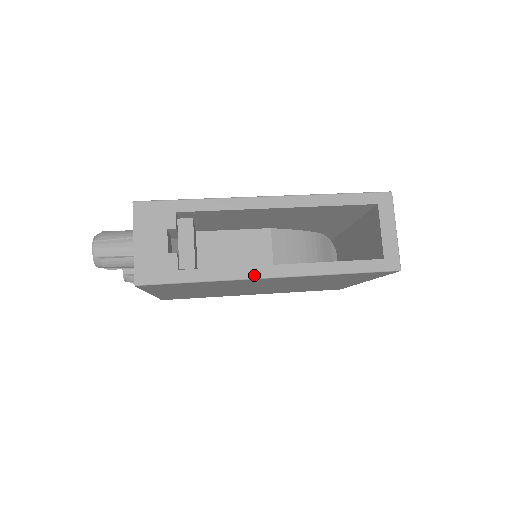
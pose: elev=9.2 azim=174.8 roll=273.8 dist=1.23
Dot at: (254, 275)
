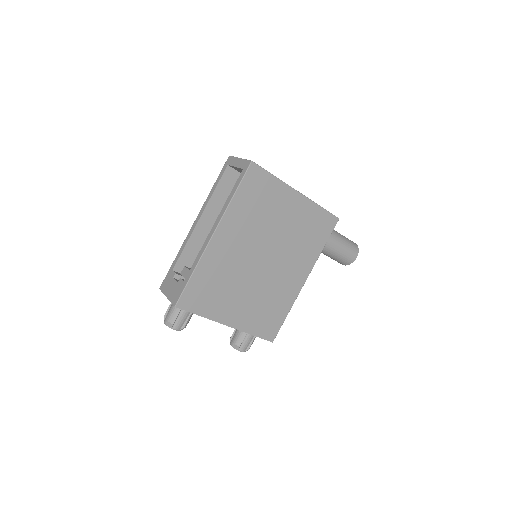
Dot at: (207, 243)
